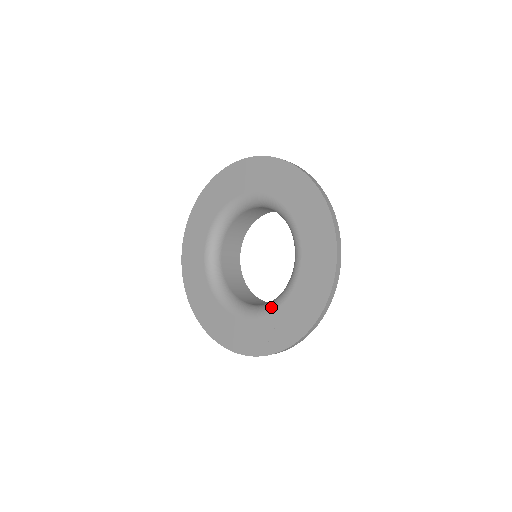
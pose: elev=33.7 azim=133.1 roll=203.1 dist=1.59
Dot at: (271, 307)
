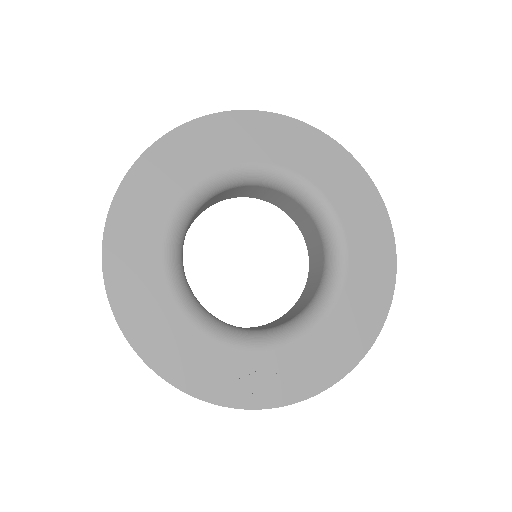
Dot at: (265, 342)
